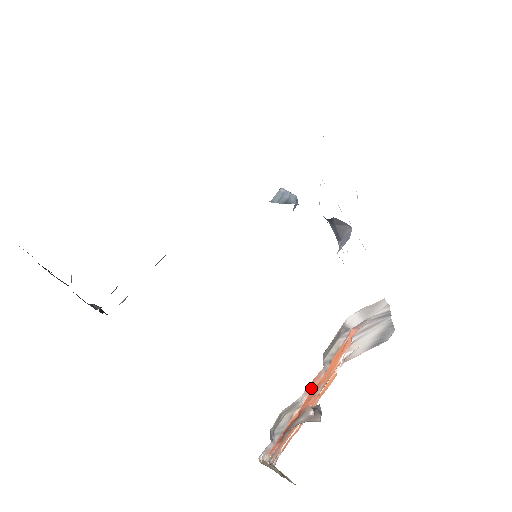
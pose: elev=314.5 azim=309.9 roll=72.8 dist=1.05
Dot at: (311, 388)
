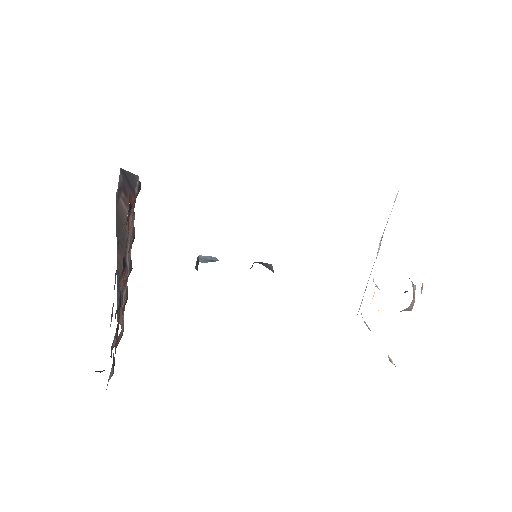
Dot at: occluded
